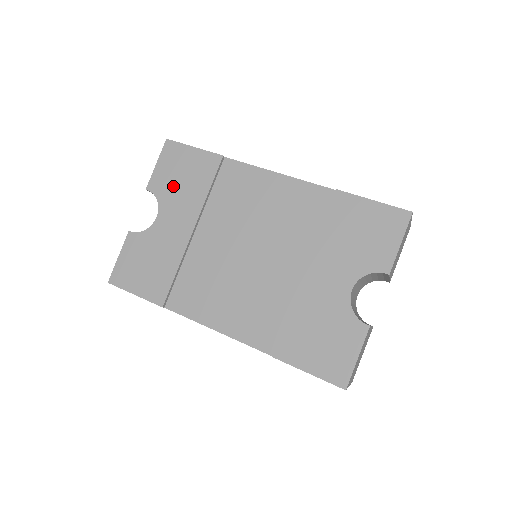
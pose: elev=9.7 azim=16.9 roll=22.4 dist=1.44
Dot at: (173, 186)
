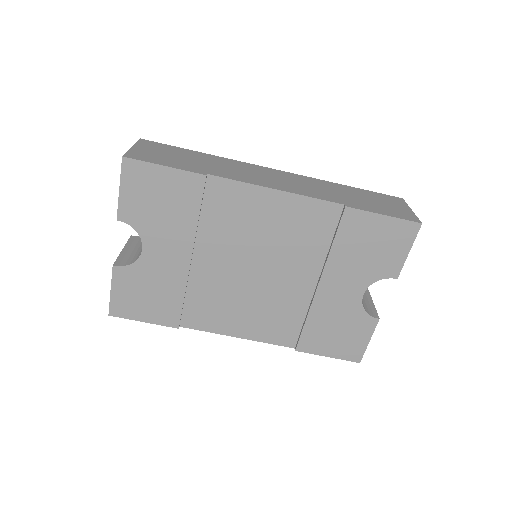
Dot at: (151, 214)
